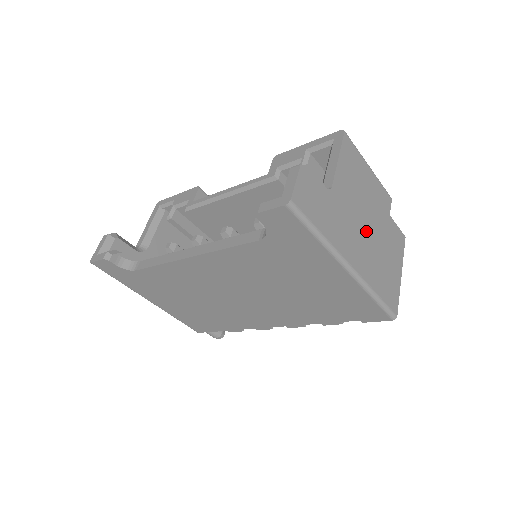
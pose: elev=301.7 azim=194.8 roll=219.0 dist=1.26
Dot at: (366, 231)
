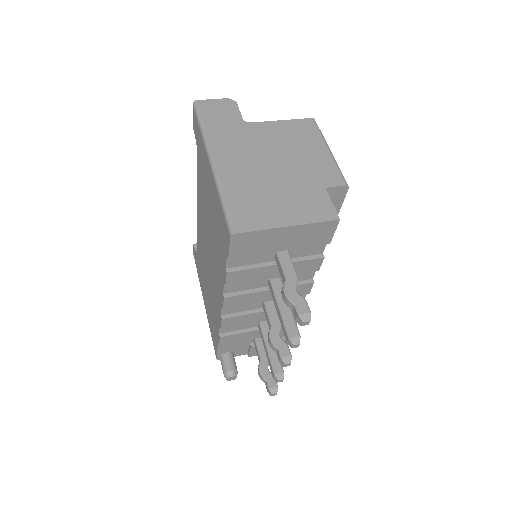
Dot at: (265, 164)
